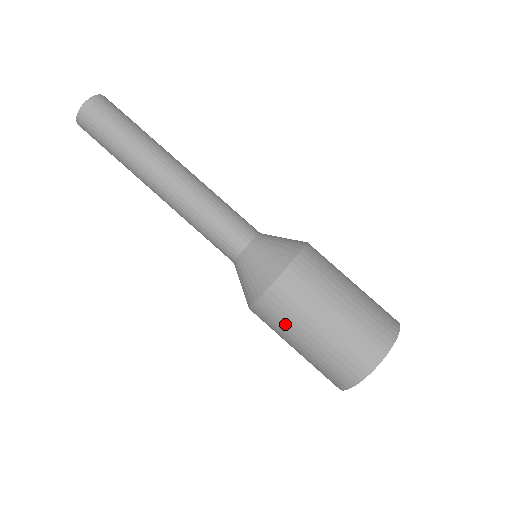
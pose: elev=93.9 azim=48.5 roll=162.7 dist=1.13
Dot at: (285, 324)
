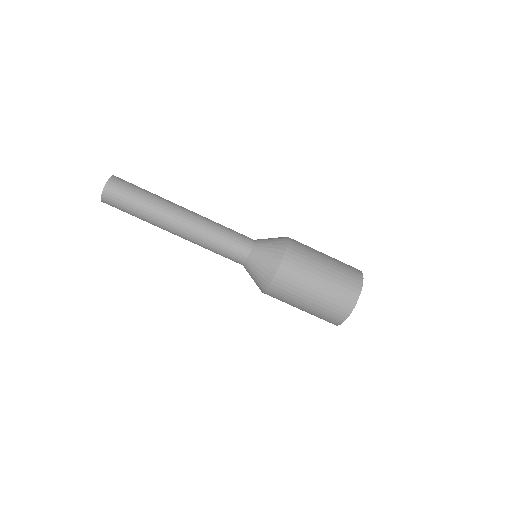
Dot at: (293, 293)
